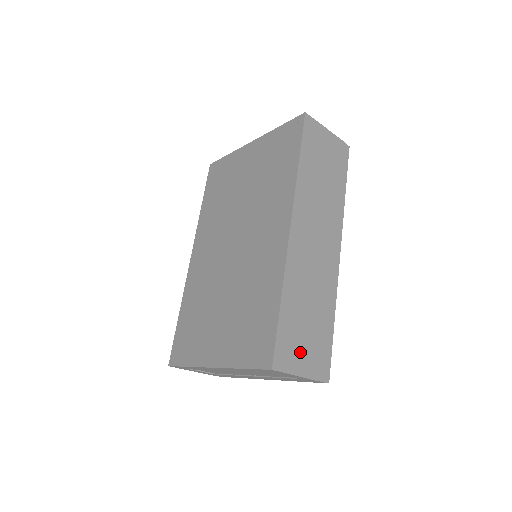
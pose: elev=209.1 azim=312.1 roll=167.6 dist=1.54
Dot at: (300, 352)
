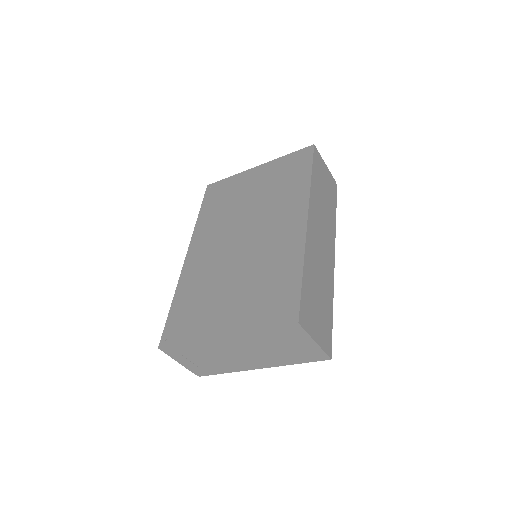
Dot at: (314, 320)
